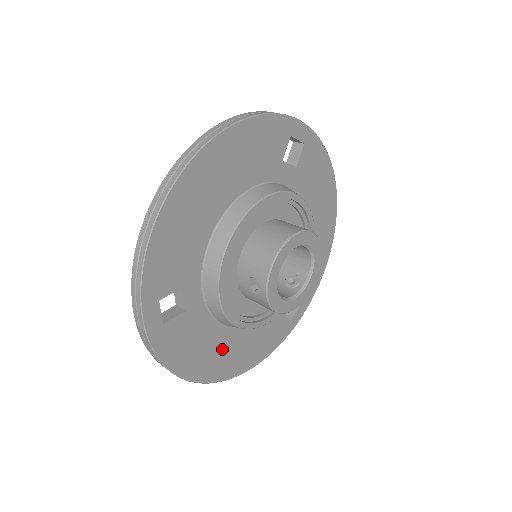
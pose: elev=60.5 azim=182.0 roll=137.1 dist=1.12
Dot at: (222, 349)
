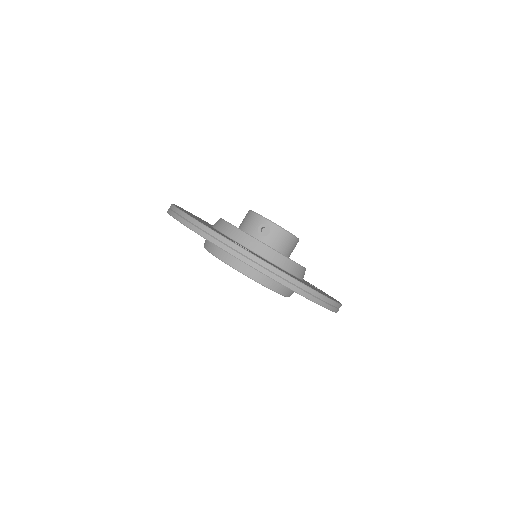
Dot at: occluded
